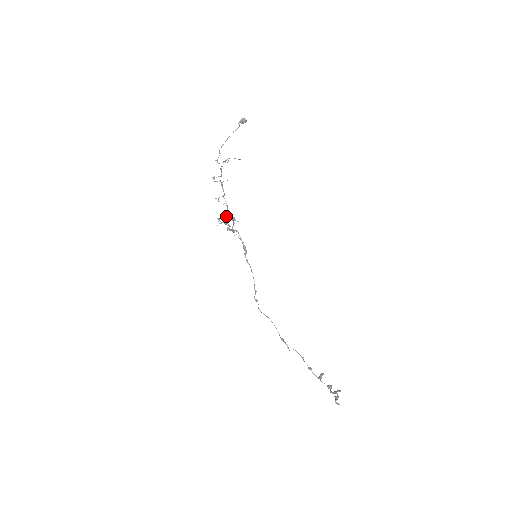
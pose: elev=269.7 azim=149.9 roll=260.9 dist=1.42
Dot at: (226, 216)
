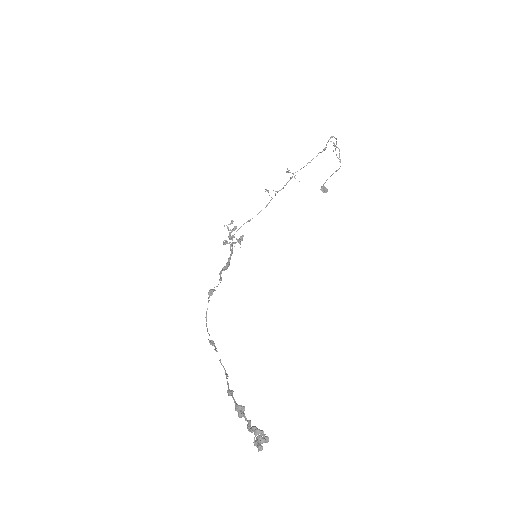
Dot at: occluded
